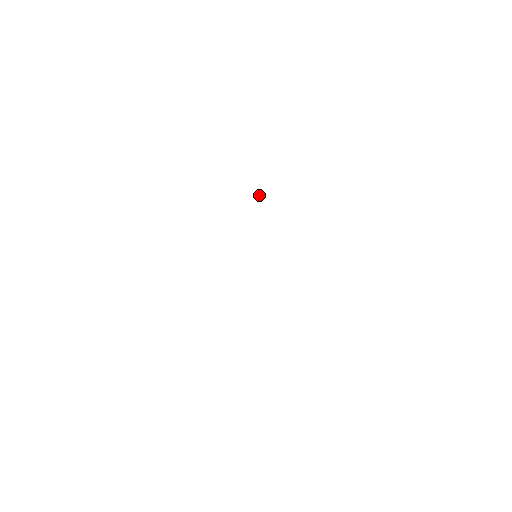
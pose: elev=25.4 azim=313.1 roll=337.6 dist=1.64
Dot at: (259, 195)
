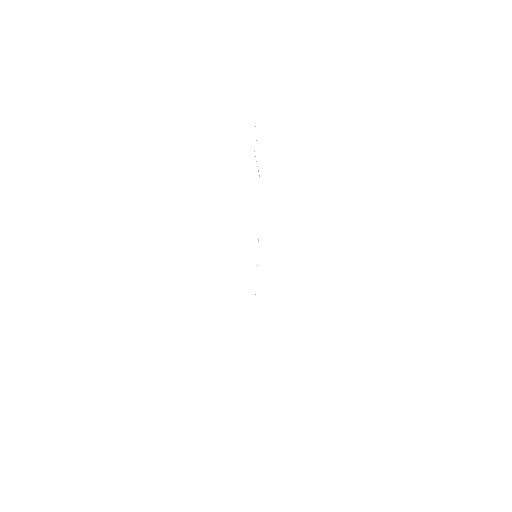
Dot at: occluded
